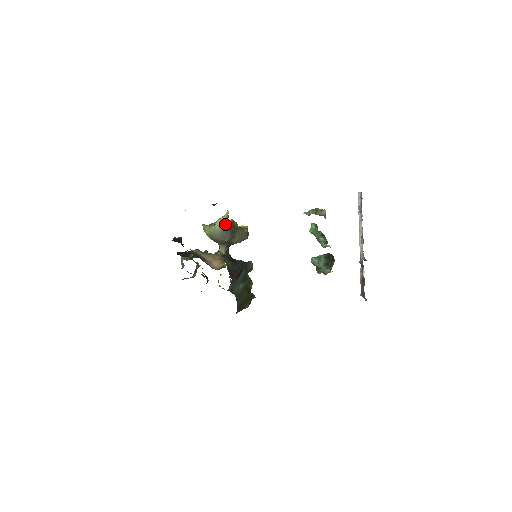
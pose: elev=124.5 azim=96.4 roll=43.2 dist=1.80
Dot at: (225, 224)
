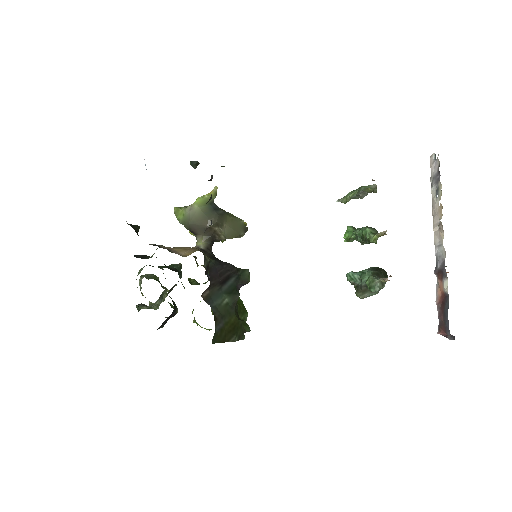
Dot at: (209, 202)
